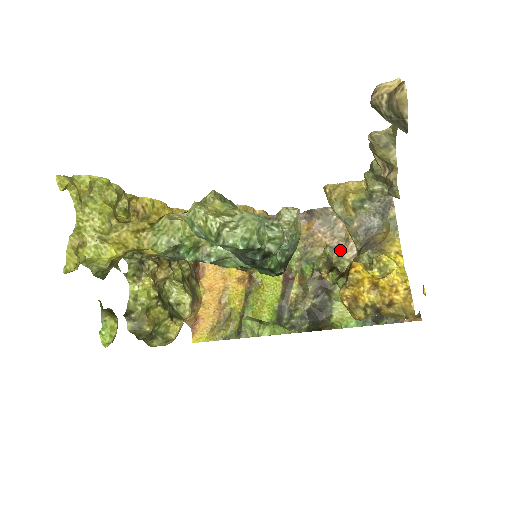
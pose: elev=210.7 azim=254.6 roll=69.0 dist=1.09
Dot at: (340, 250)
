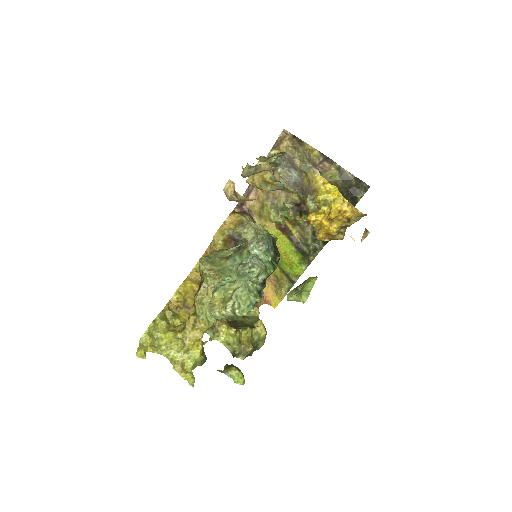
Dot at: occluded
